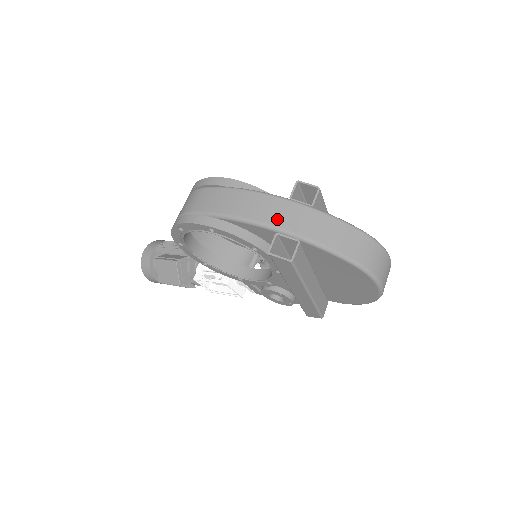
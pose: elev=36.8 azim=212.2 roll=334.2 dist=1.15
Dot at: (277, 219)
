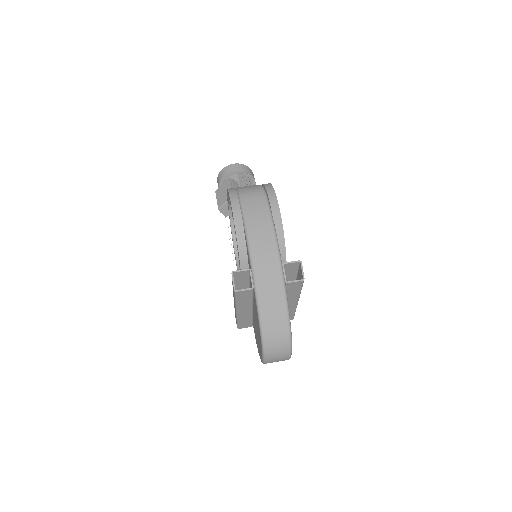
Dot at: (260, 264)
